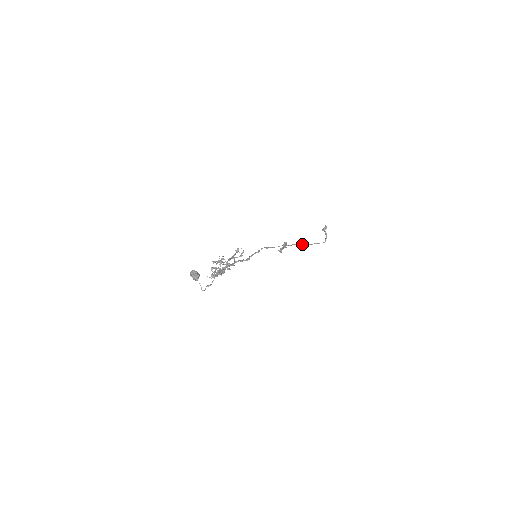
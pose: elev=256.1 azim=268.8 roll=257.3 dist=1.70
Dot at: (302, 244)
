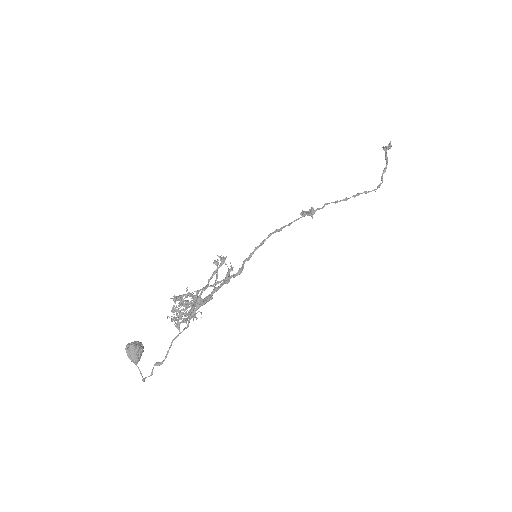
Dot at: (341, 200)
